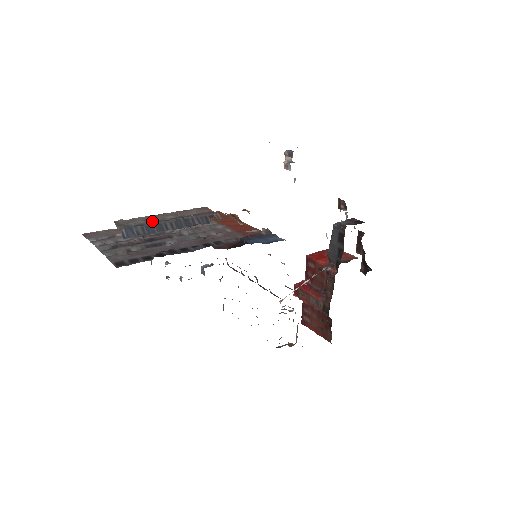
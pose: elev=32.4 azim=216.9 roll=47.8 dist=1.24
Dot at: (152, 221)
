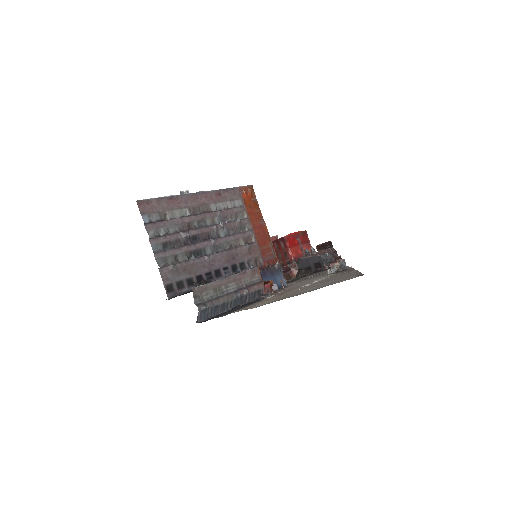
Dot at: (219, 292)
